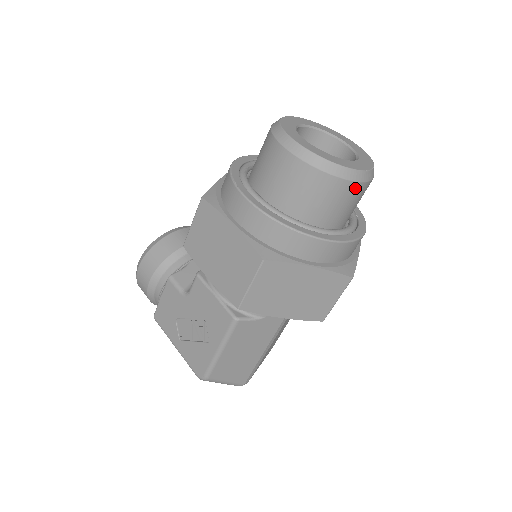
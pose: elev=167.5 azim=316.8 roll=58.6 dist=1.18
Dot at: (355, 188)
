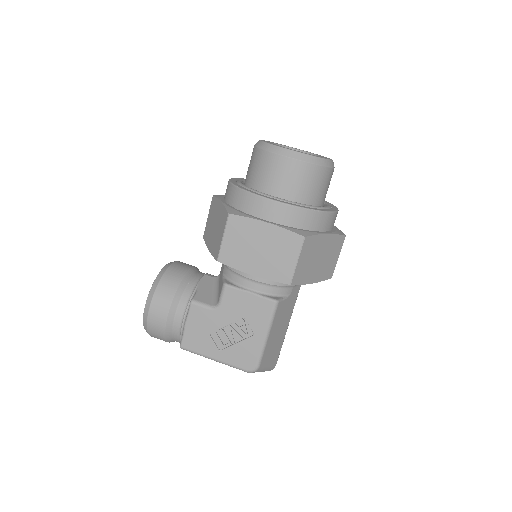
Dot at: (332, 173)
